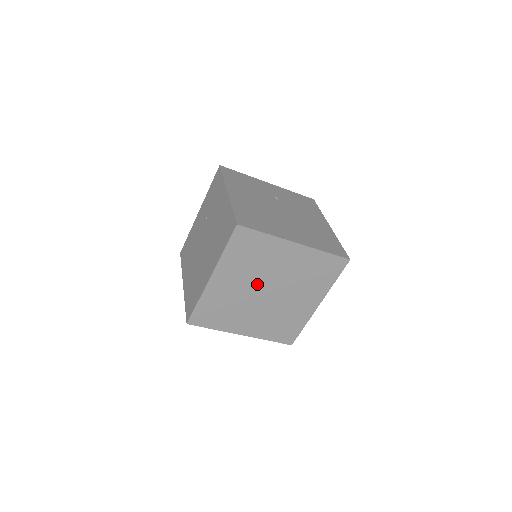
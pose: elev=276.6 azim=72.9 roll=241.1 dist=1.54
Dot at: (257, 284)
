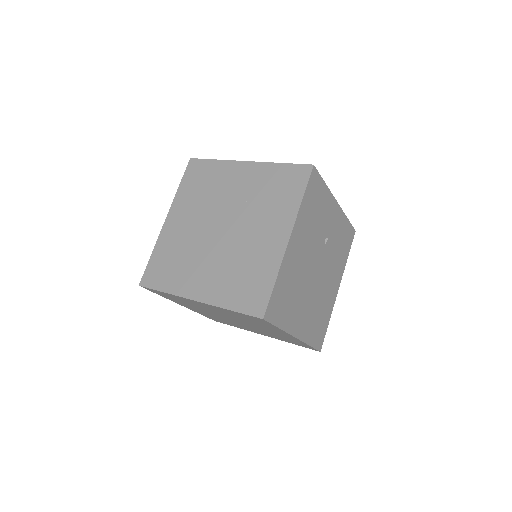
Dot at: (231, 317)
